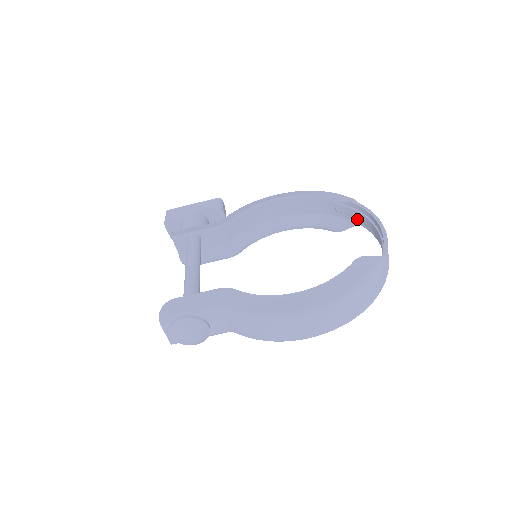
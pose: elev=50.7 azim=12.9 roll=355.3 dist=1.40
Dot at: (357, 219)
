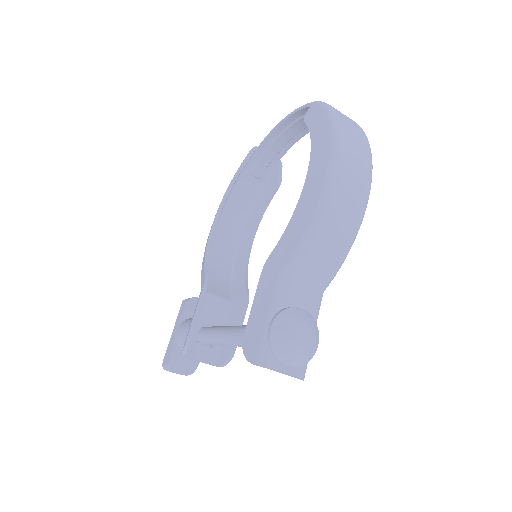
Dot at: (276, 157)
